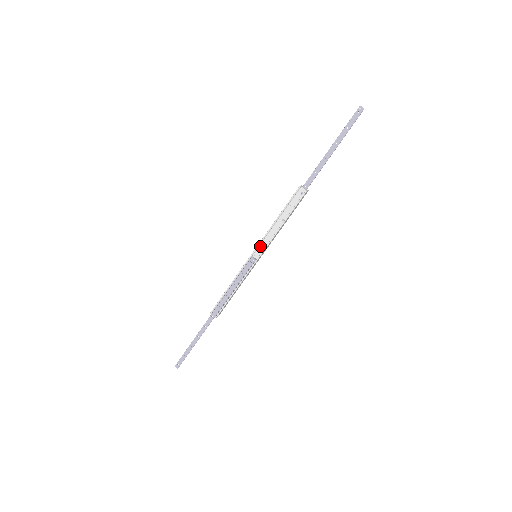
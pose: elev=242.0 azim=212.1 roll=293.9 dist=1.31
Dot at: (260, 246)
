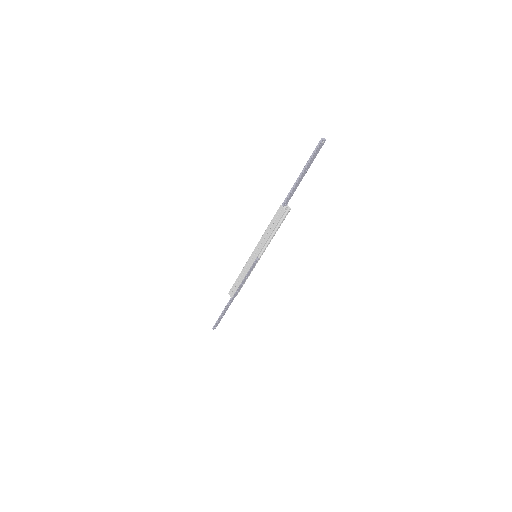
Dot at: (259, 251)
